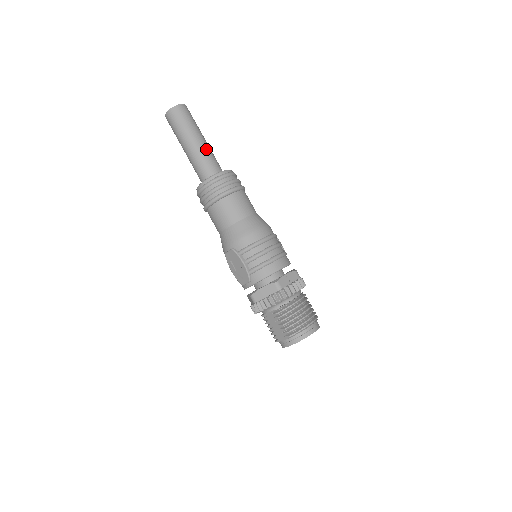
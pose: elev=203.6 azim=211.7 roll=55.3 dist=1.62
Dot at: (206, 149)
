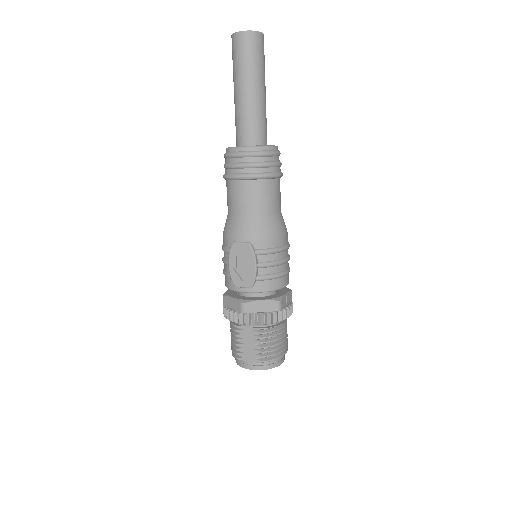
Dot at: (265, 107)
